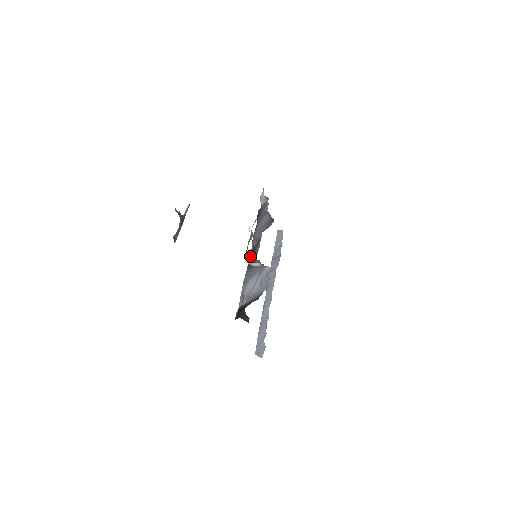
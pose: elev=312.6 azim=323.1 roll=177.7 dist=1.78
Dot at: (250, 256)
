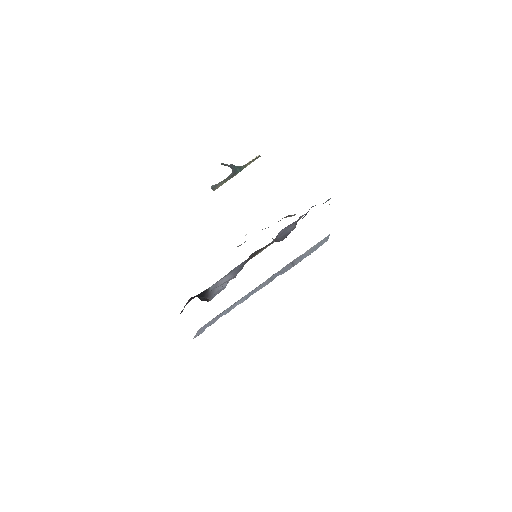
Dot at: (255, 251)
